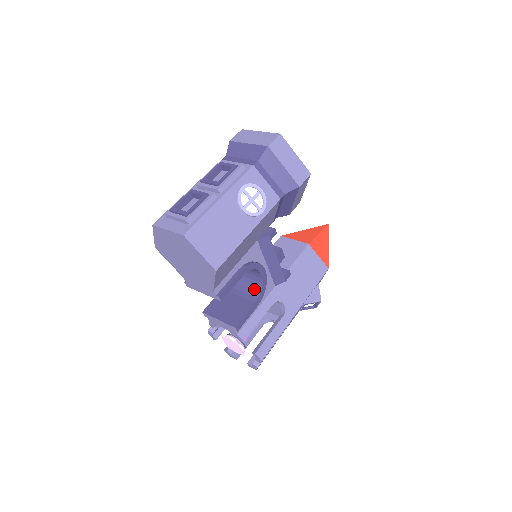
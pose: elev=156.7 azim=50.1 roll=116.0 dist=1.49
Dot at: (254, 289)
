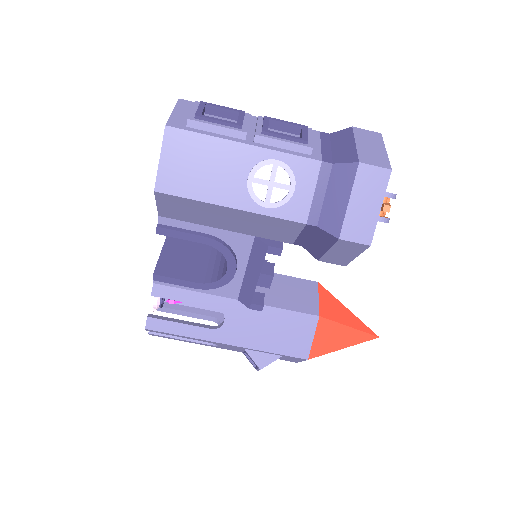
Dot at: (214, 274)
